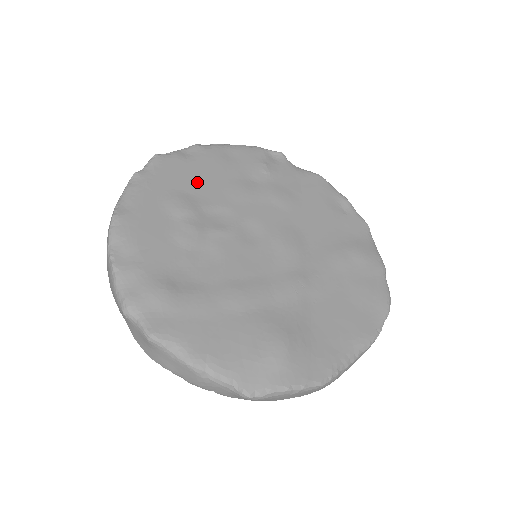
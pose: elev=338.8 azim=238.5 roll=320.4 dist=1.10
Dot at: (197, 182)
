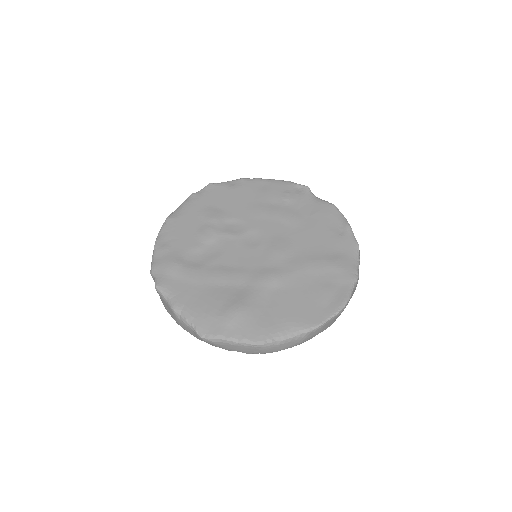
Dot at: (230, 202)
